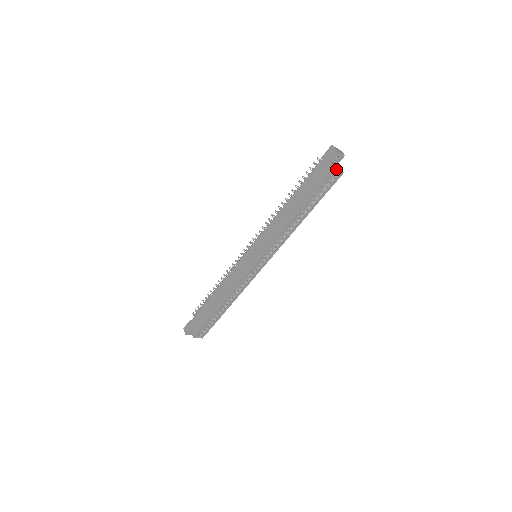
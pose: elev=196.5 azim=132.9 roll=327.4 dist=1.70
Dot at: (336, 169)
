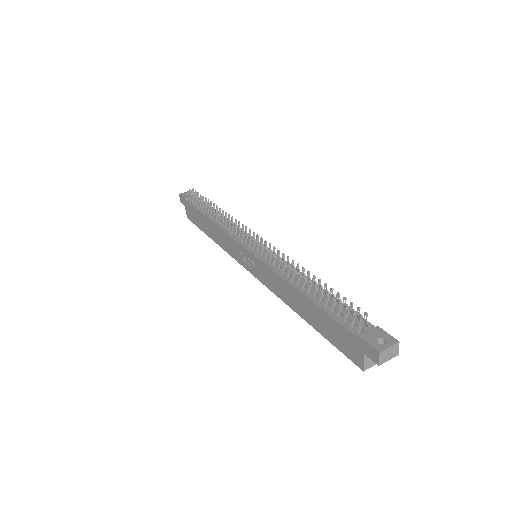
Dot at: (366, 368)
